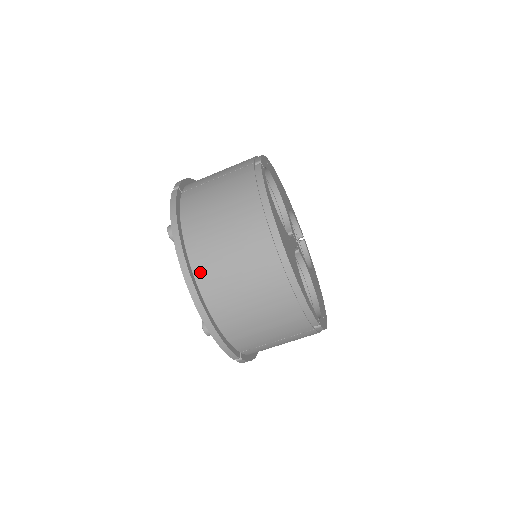
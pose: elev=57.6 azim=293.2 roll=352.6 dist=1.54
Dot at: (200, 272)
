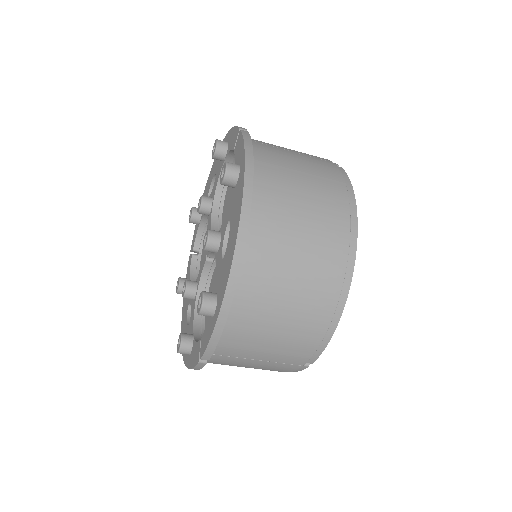
Dot at: (255, 234)
